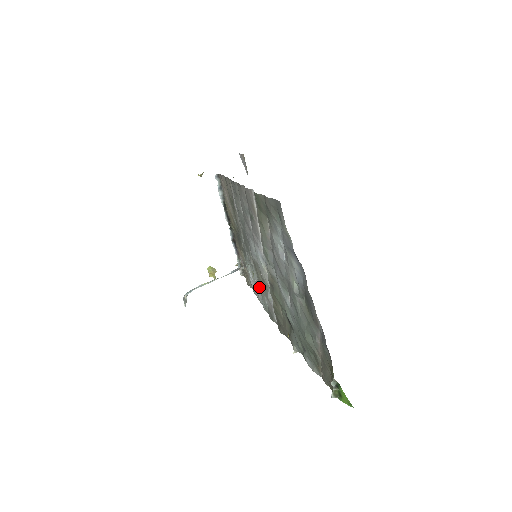
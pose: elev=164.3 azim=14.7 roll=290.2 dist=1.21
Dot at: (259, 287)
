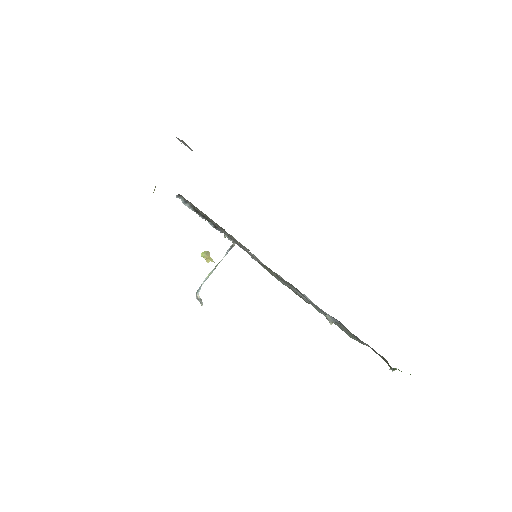
Dot at: occluded
